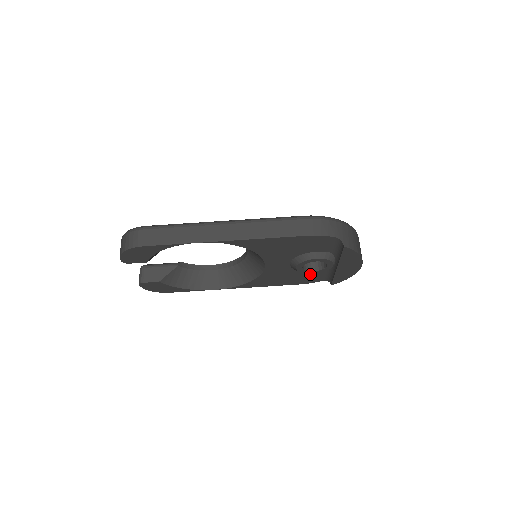
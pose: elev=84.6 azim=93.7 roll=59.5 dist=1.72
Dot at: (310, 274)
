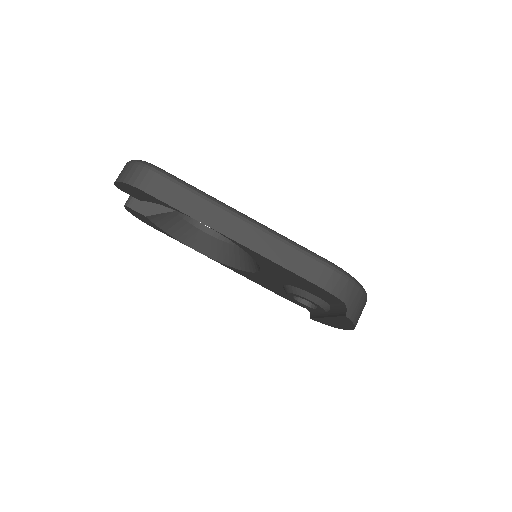
Dot at: occluded
